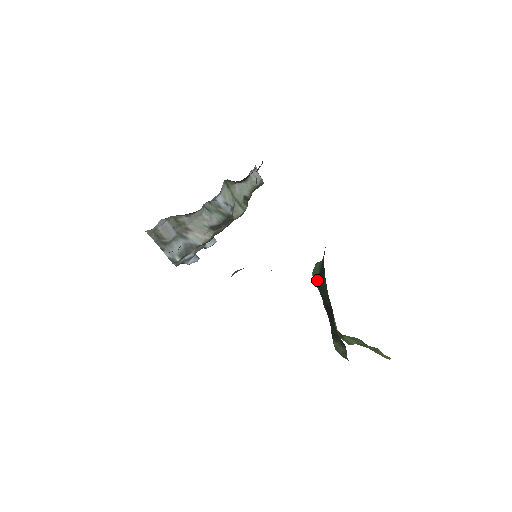
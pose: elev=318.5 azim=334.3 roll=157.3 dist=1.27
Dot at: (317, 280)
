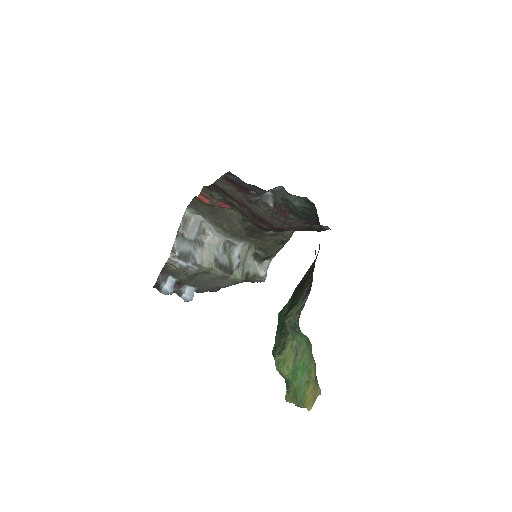
Dot at: occluded
